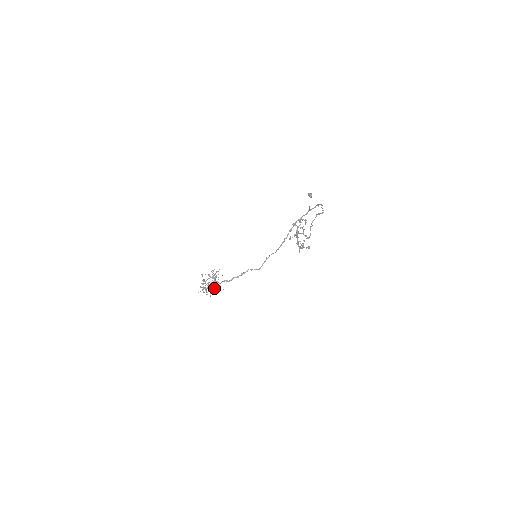
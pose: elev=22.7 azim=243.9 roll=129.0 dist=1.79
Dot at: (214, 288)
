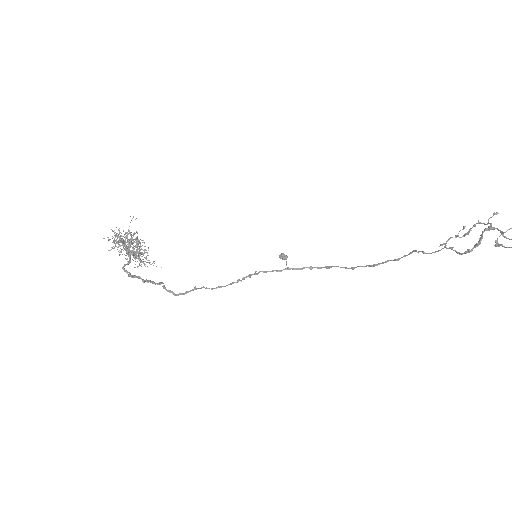
Dot at: occluded
